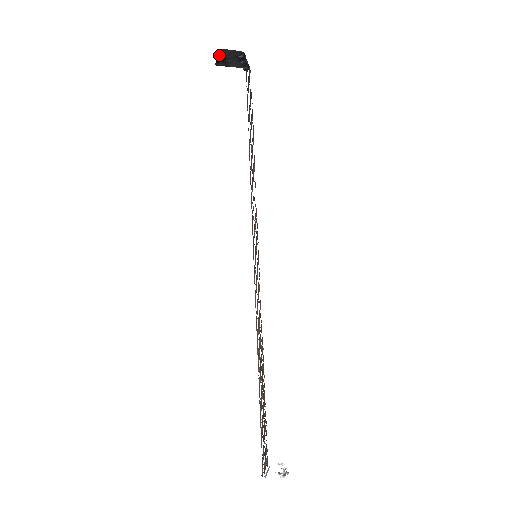
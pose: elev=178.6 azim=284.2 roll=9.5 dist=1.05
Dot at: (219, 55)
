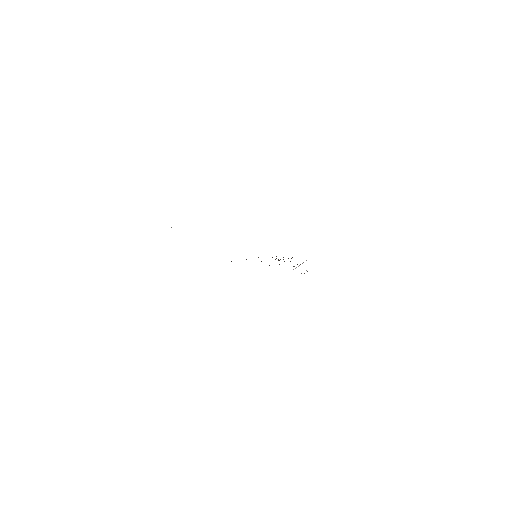
Dot at: occluded
